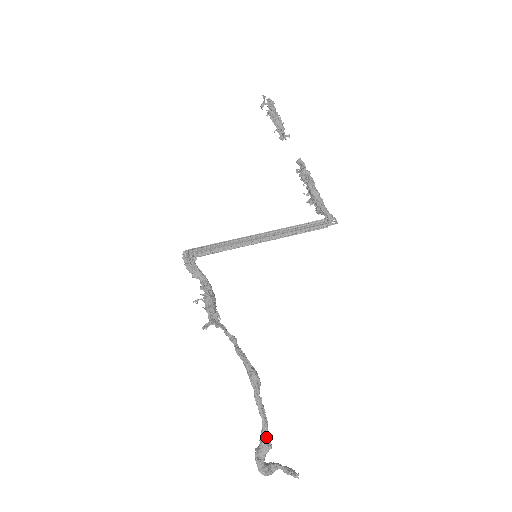
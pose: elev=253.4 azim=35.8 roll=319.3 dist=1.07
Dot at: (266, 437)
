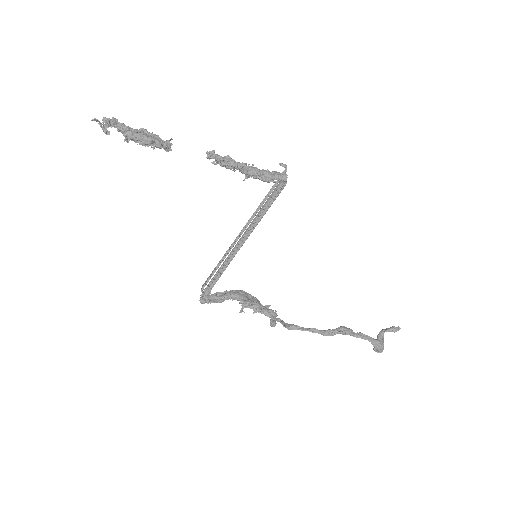
Dot at: (377, 344)
